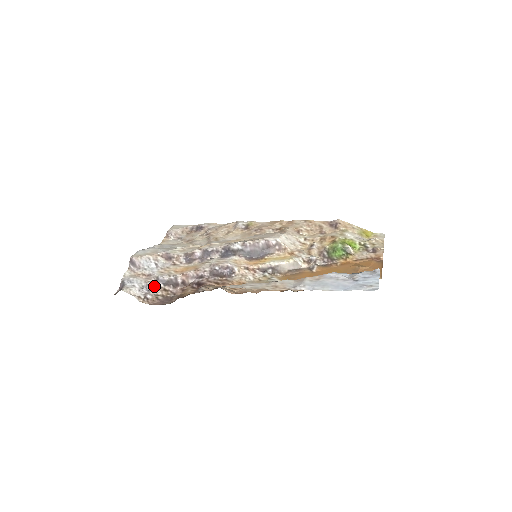
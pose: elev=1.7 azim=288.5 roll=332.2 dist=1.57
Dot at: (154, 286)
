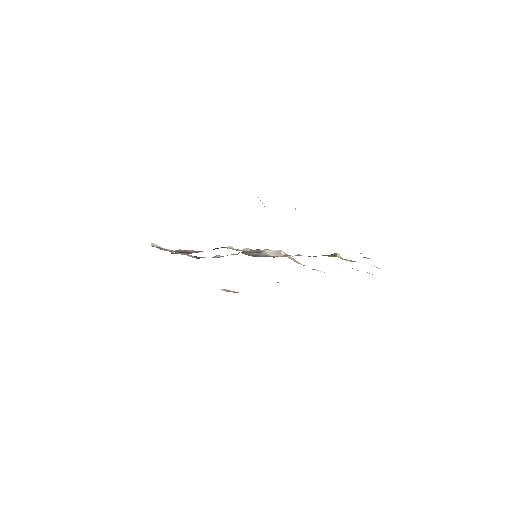
Dot at: (170, 250)
